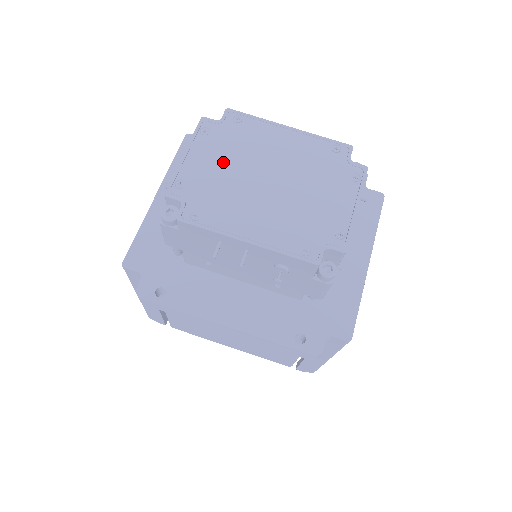
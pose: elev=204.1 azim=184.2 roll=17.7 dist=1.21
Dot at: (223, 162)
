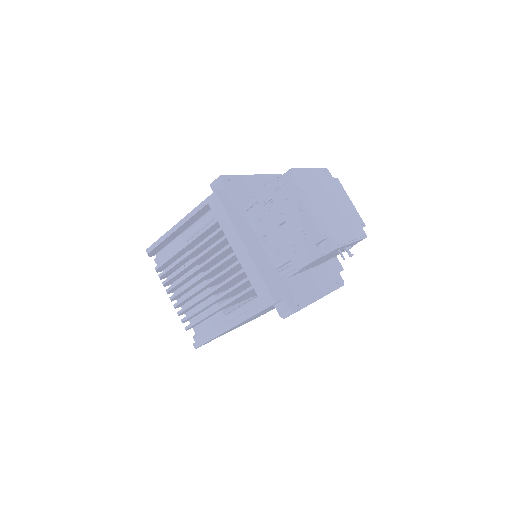
Dot at: (317, 205)
